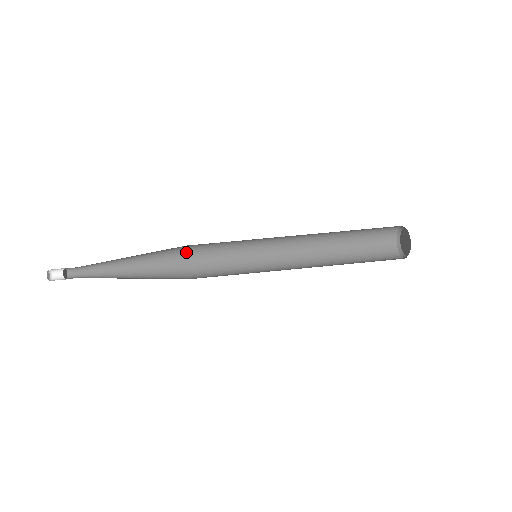
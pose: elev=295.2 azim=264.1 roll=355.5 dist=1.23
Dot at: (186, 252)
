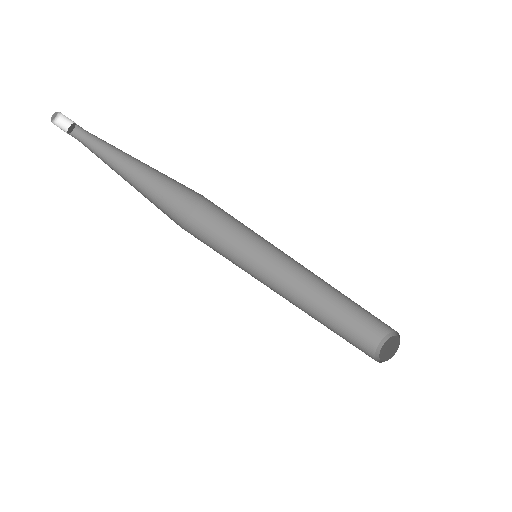
Dot at: (197, 201)
